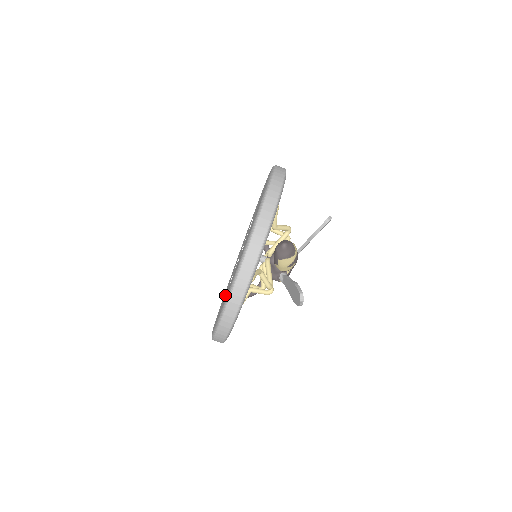
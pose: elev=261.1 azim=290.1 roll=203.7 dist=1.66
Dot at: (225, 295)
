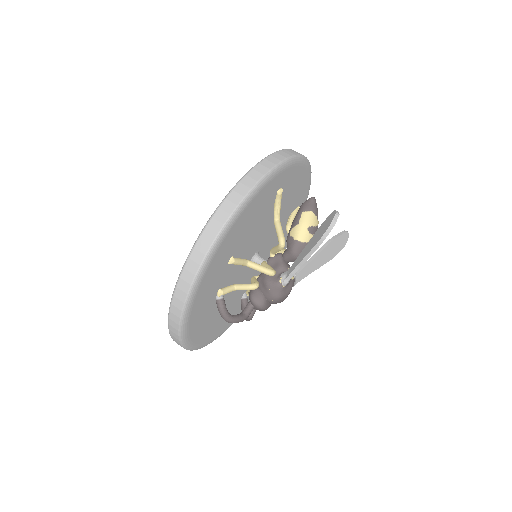
Dot at: occluded
